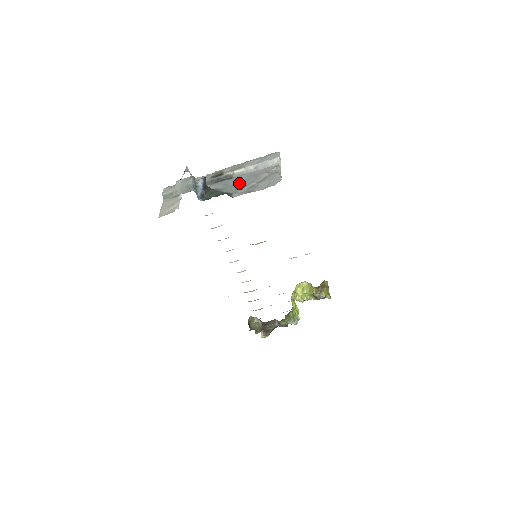
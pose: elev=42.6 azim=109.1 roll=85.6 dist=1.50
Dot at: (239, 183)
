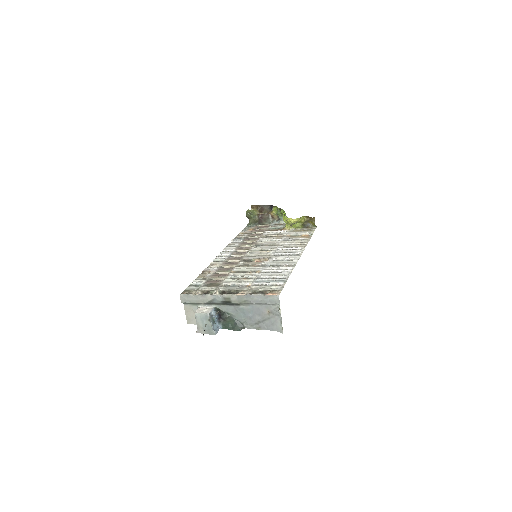
Dot at: (247, 315)
